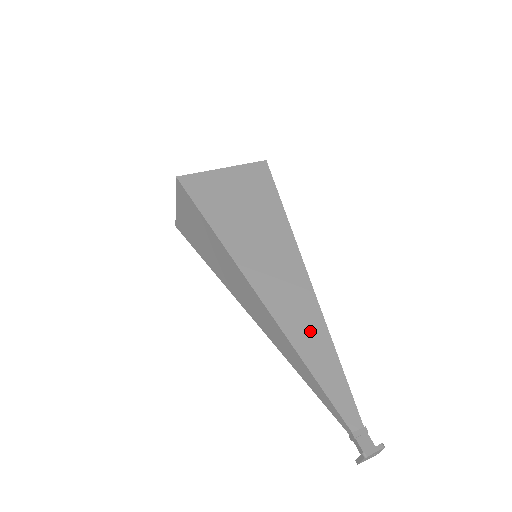
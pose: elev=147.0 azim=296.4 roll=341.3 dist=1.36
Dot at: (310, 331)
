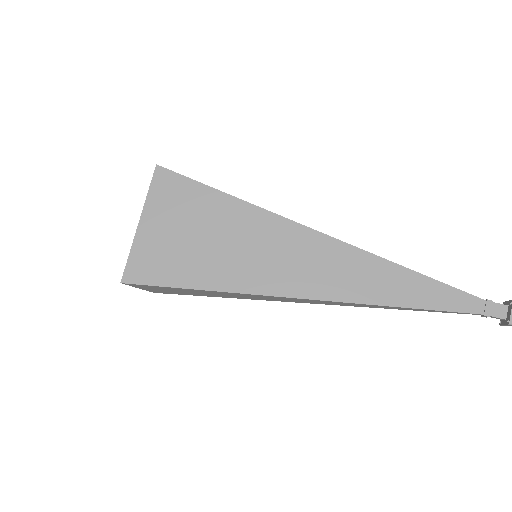
Dot at: (376, 278)
